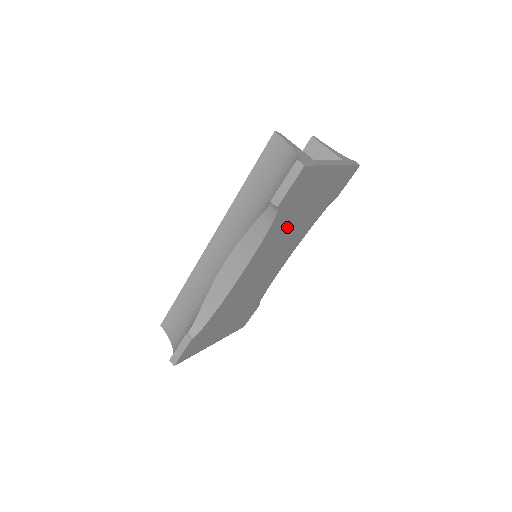
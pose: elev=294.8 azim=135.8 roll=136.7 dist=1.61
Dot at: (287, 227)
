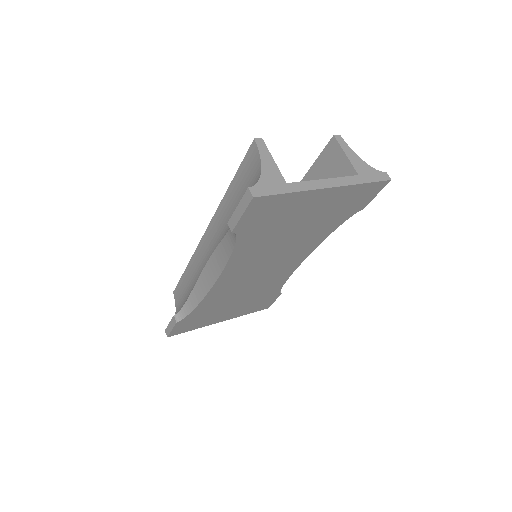
Dot at: (272, 242)
